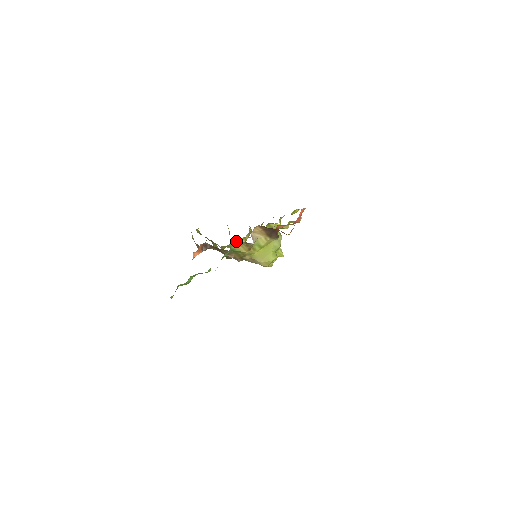
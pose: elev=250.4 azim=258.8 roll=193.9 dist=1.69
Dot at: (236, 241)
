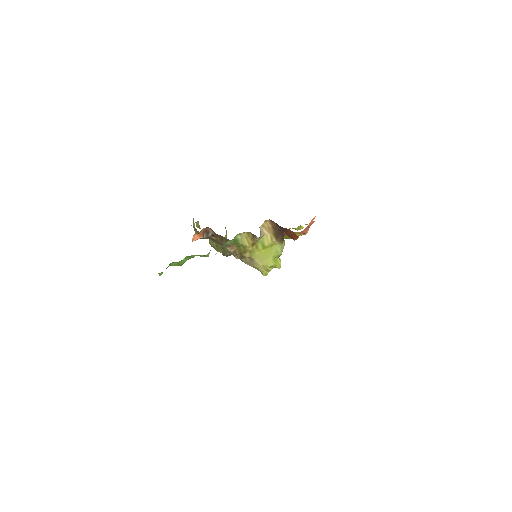
Dot at: occluded
